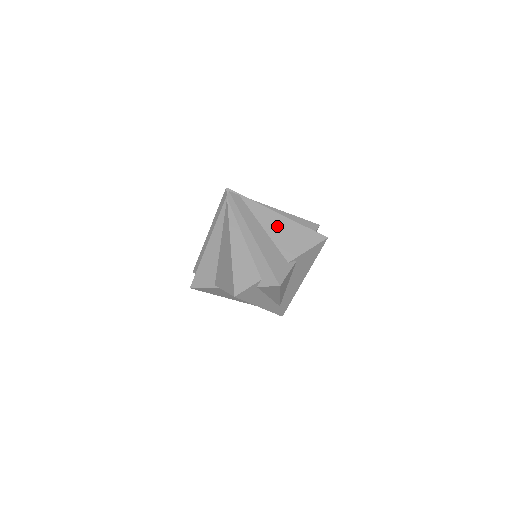
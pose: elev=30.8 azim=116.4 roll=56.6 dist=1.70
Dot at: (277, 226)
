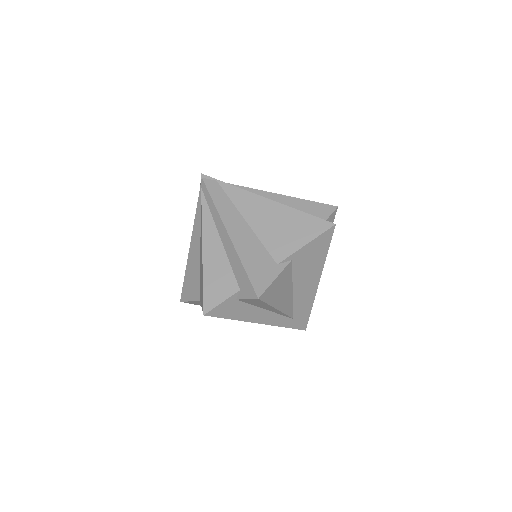
Dot at: (264, 216)
